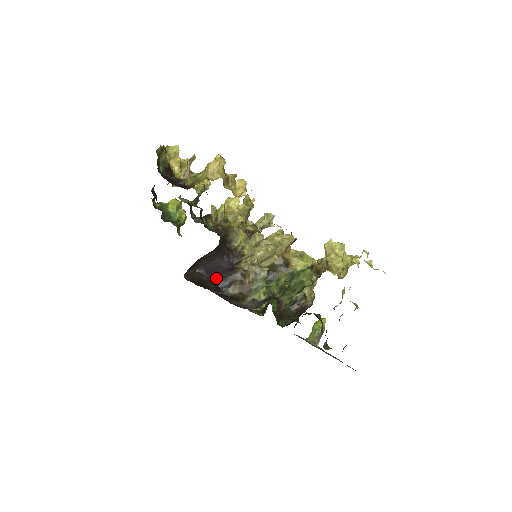
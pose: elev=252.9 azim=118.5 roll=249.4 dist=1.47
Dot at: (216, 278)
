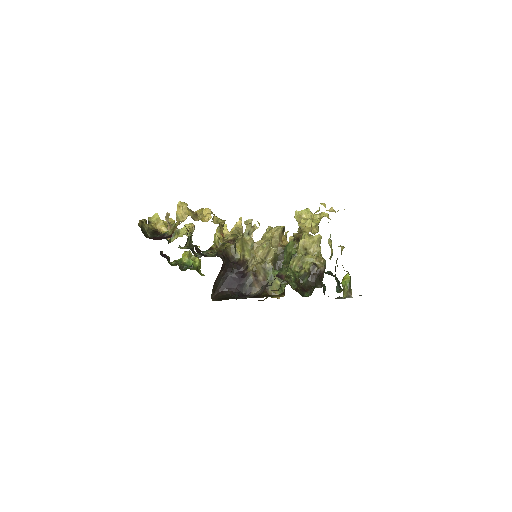
Dot at: (237, 289)
